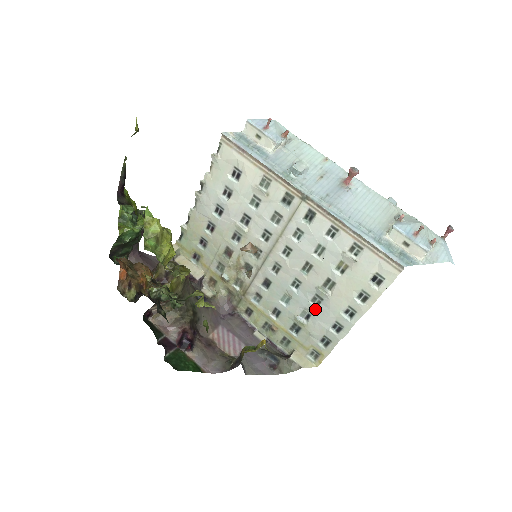
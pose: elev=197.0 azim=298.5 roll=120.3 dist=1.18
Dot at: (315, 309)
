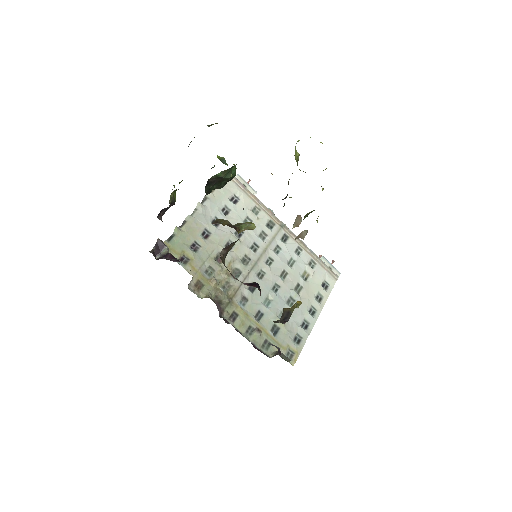
Dot at: occluded
